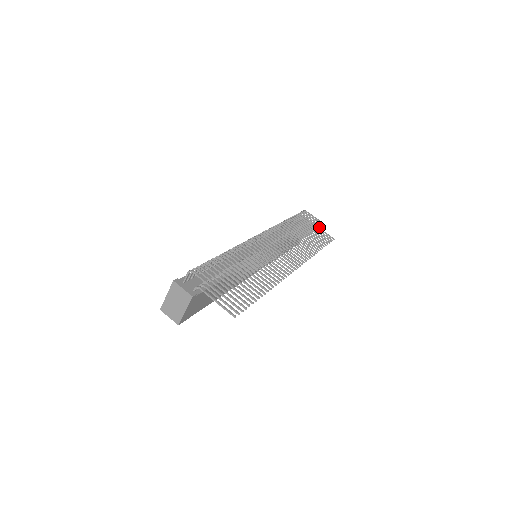
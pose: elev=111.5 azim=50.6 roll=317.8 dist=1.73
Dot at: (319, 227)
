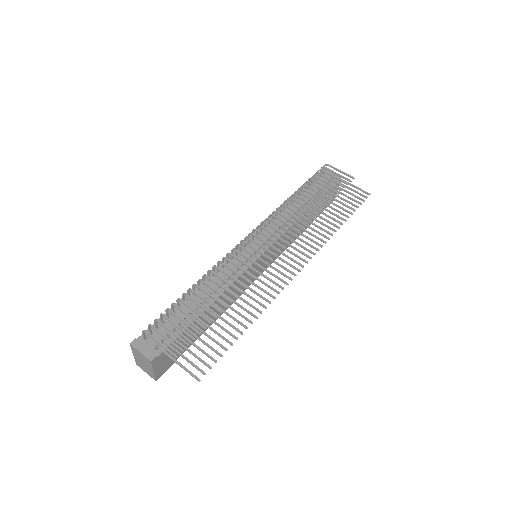
Dot at: (343, 187)
